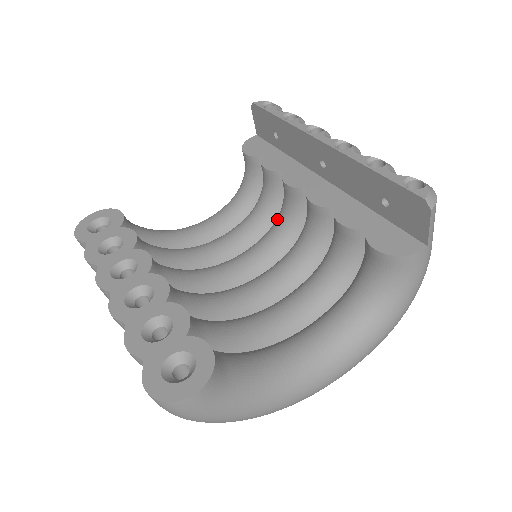
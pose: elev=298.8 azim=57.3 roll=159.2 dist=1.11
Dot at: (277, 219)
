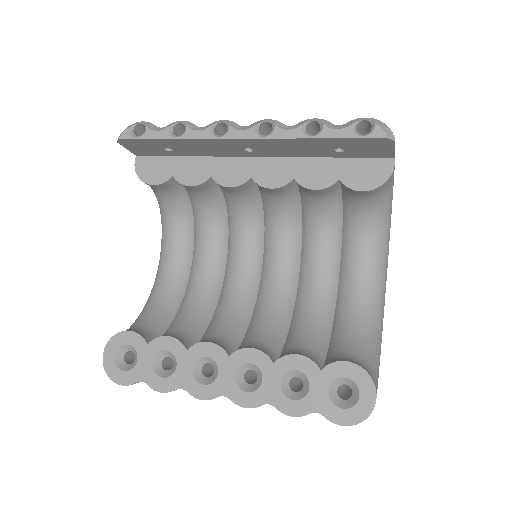
Dot at: (231, 211)
